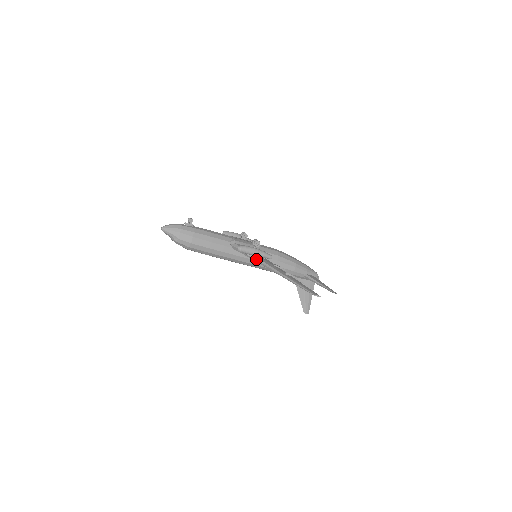
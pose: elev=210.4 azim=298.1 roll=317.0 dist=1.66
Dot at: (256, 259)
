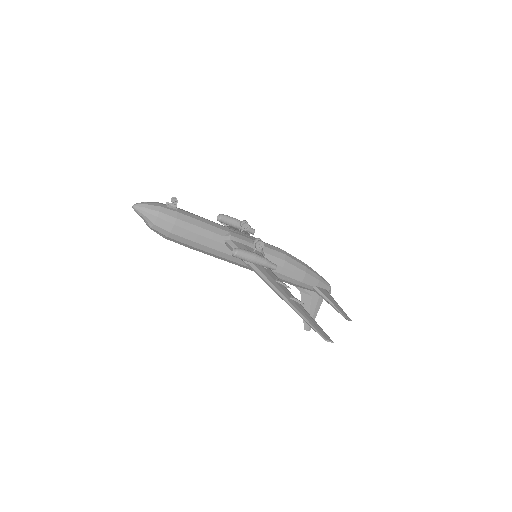
Dot at: (254, 269)
